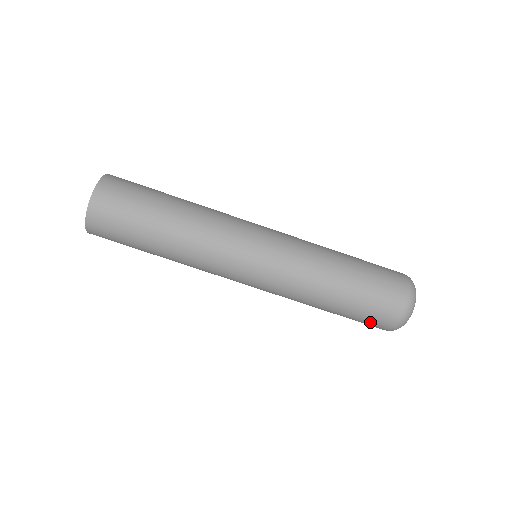
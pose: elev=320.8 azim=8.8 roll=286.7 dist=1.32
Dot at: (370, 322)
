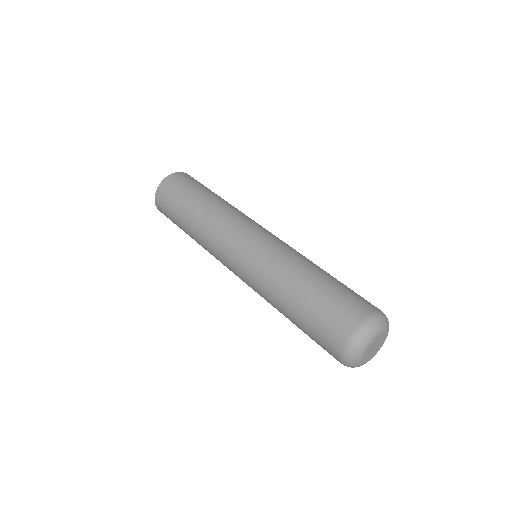
Dot at: (322, 343)
